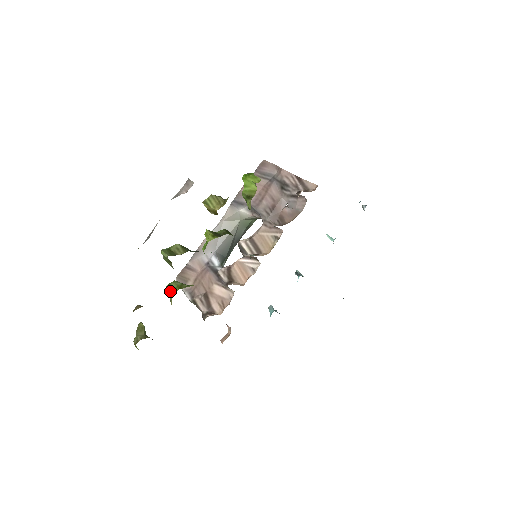
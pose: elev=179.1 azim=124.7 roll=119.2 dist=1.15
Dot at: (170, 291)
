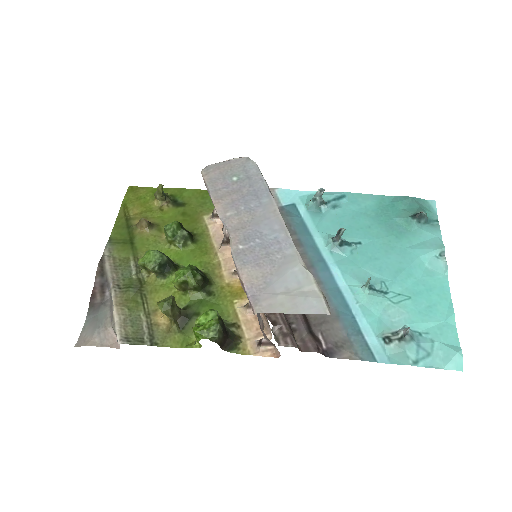
Dot at: (165, 234)
